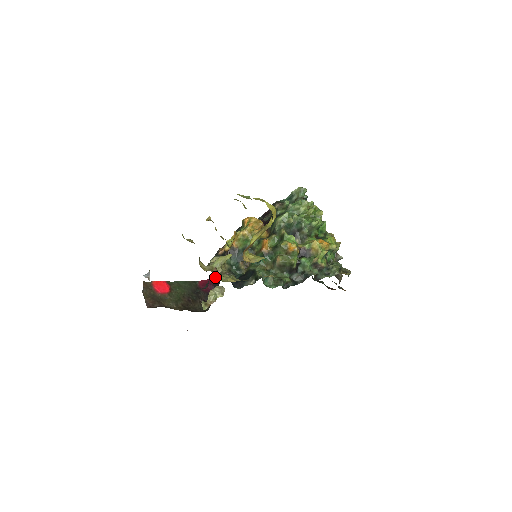
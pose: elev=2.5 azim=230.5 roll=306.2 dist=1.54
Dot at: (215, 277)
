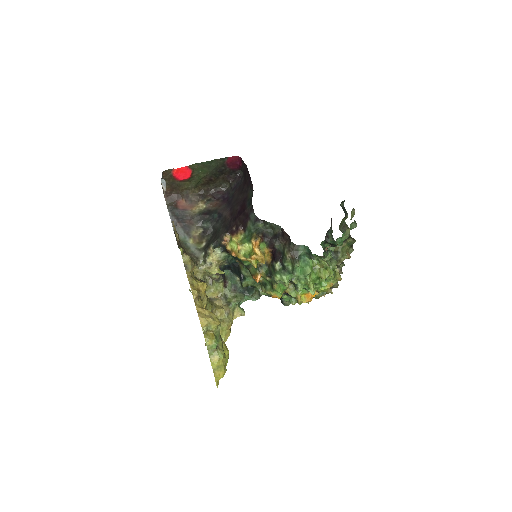
Dot at: (244, 166)
